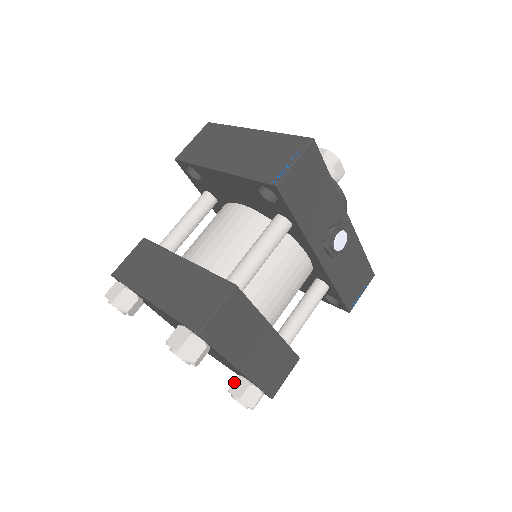
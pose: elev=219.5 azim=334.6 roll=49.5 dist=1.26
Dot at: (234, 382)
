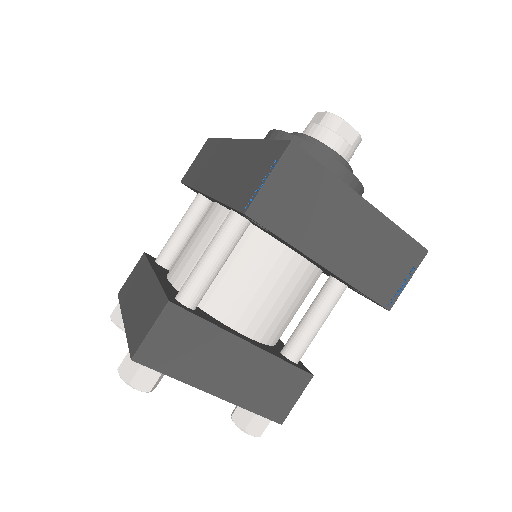
Dot at: occluded
